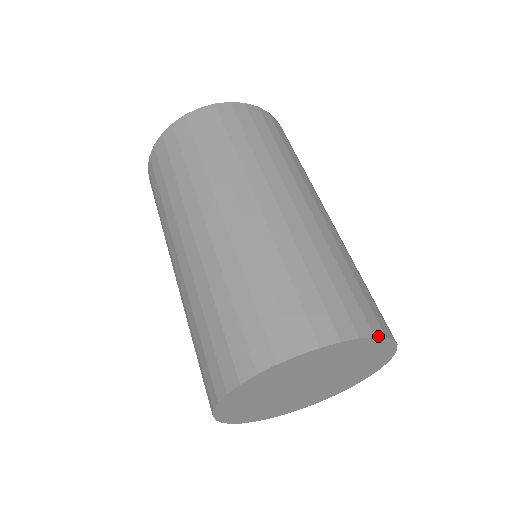
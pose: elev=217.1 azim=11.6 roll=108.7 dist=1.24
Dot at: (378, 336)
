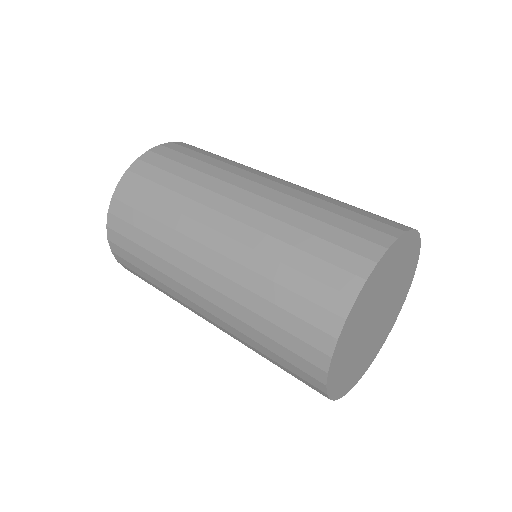
Dot at: (380, 258)
